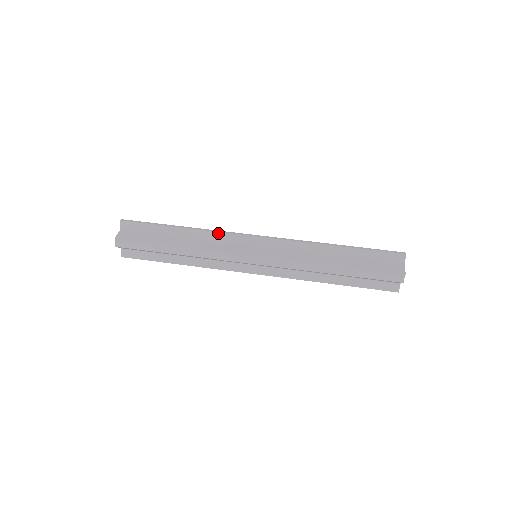
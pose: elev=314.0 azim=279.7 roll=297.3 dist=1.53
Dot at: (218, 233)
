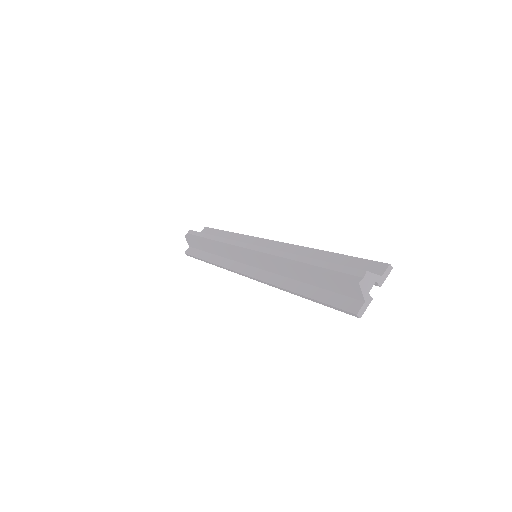
Dot at: (247, 236)
